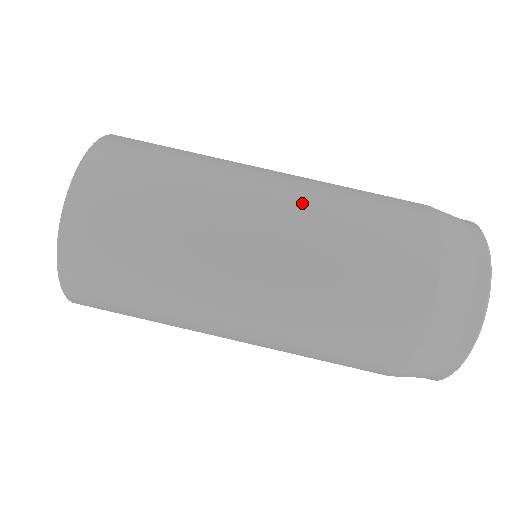
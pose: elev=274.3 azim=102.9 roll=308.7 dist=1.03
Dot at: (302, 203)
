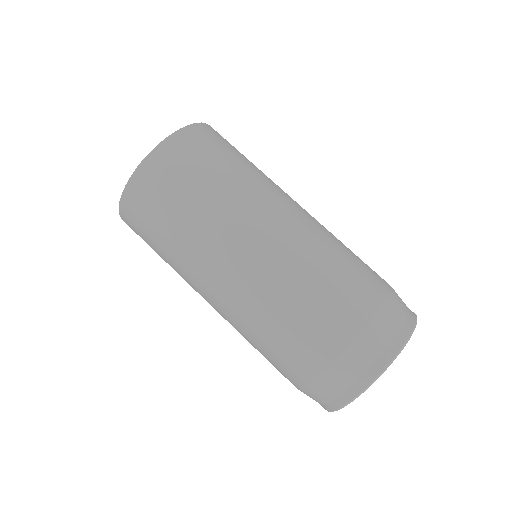
Dot at: occluded
